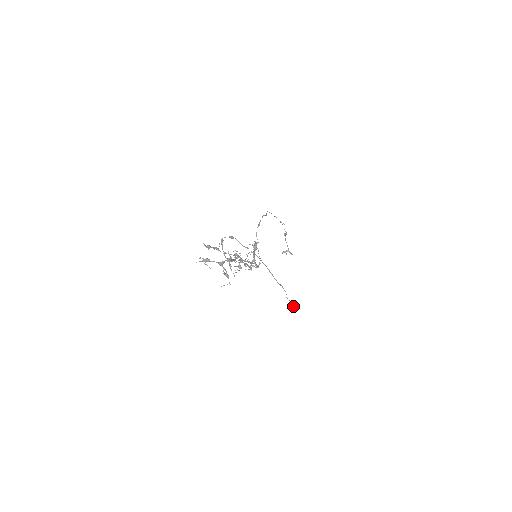
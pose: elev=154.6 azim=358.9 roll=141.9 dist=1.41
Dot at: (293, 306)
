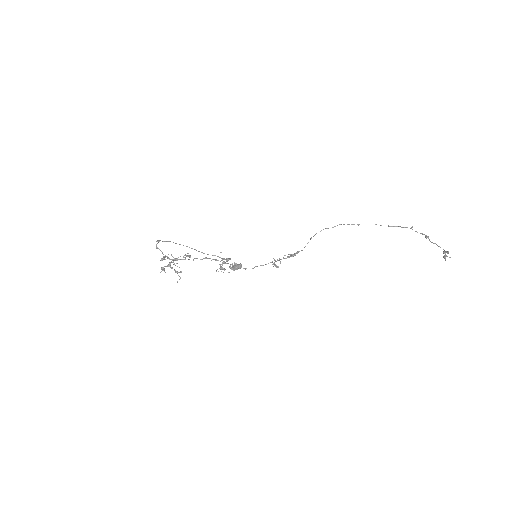
Dot at: (233, 267)
